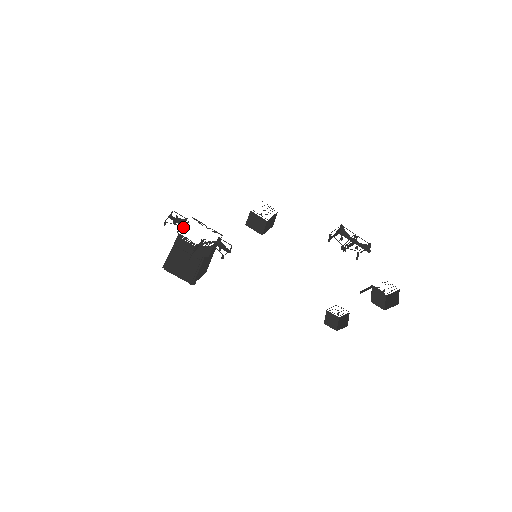
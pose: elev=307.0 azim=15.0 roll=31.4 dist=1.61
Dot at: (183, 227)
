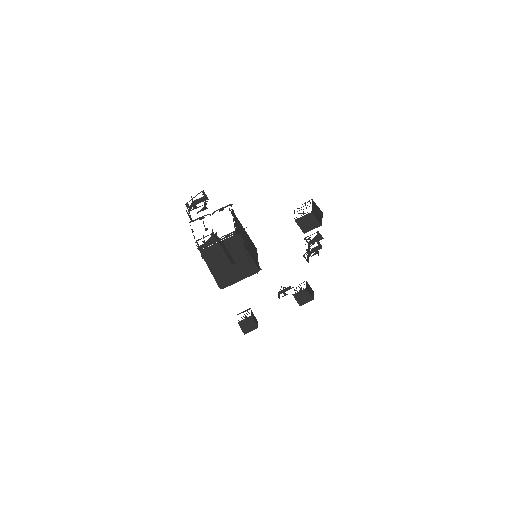
Dot at: (207, 214)
